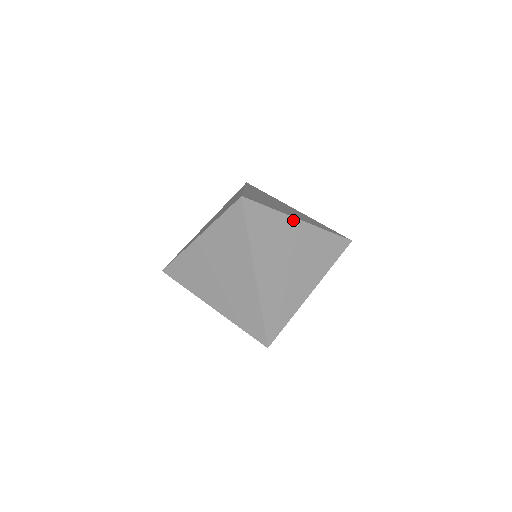
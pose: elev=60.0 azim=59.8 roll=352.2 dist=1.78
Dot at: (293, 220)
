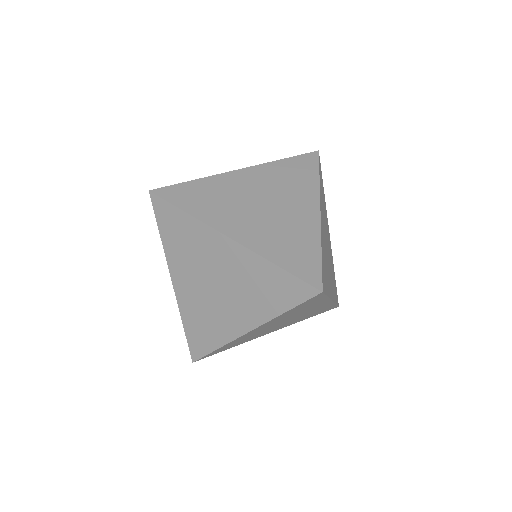
Dot at: (228, 175)
